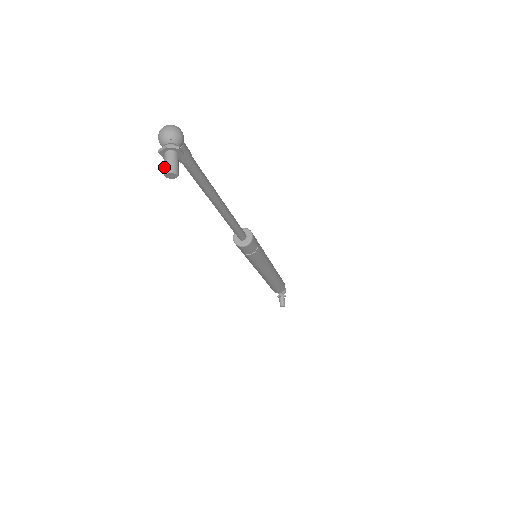
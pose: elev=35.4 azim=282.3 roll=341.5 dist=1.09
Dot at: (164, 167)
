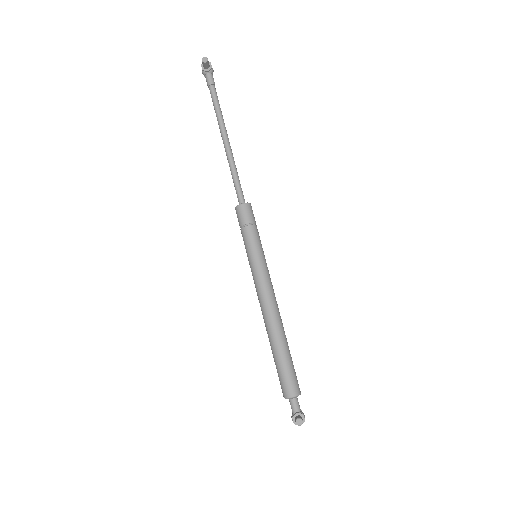
Dot at: (202, 61)
